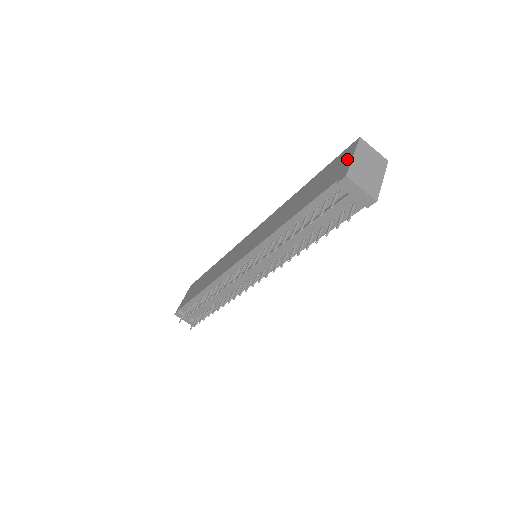
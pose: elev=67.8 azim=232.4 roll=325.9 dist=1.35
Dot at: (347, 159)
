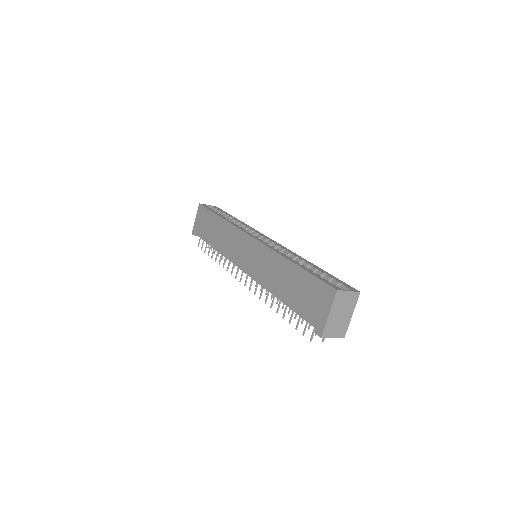
Dot at: (325, 309)
